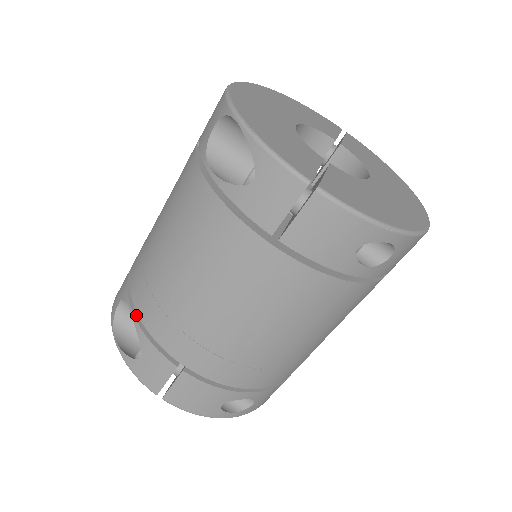
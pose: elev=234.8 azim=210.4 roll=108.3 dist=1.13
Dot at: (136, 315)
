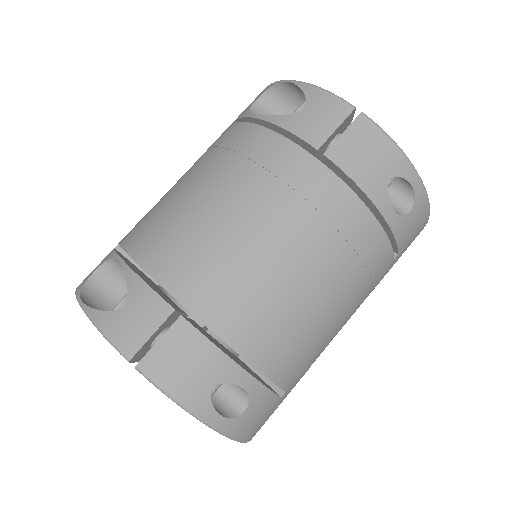
Dot at: (127, 263)
